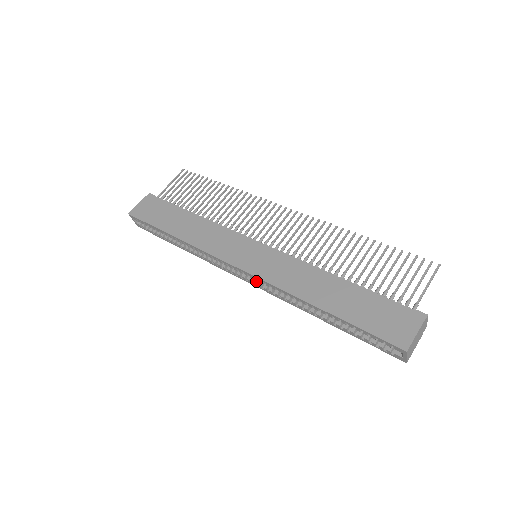
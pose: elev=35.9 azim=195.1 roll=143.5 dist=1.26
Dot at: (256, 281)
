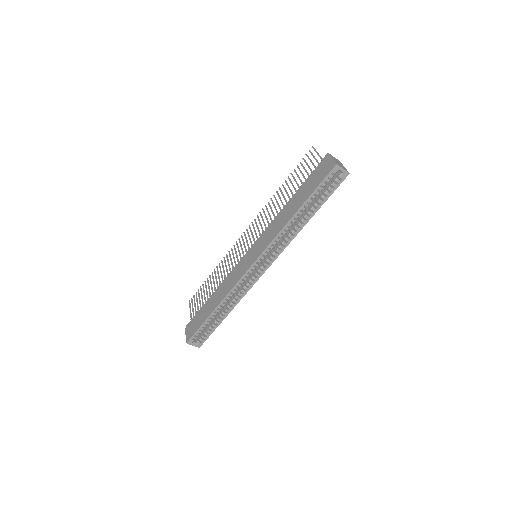
Dot at: (268, 259)
